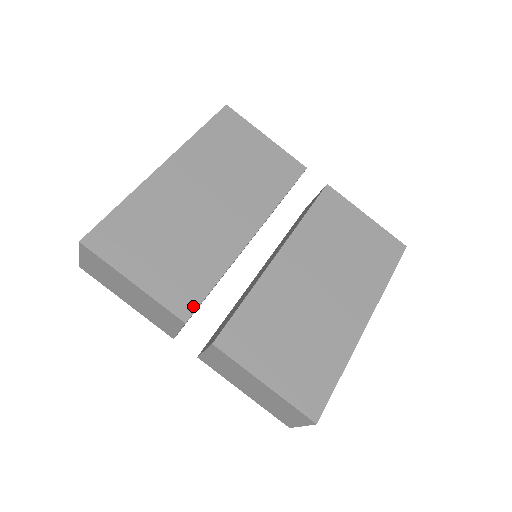
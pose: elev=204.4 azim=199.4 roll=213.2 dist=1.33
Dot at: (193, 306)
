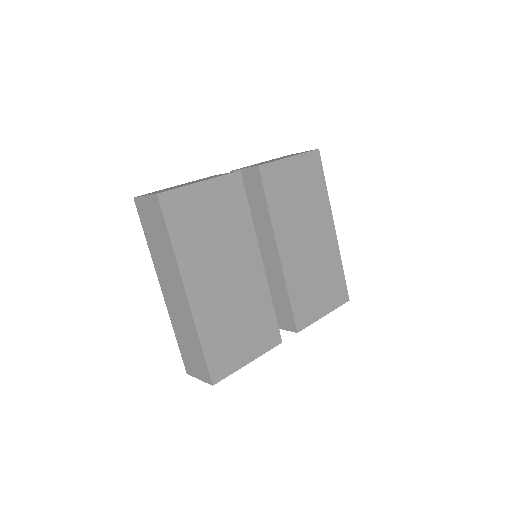
Dot at: (277, 332)
